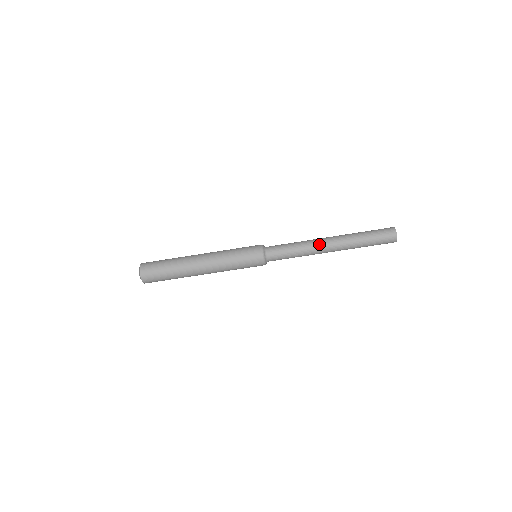
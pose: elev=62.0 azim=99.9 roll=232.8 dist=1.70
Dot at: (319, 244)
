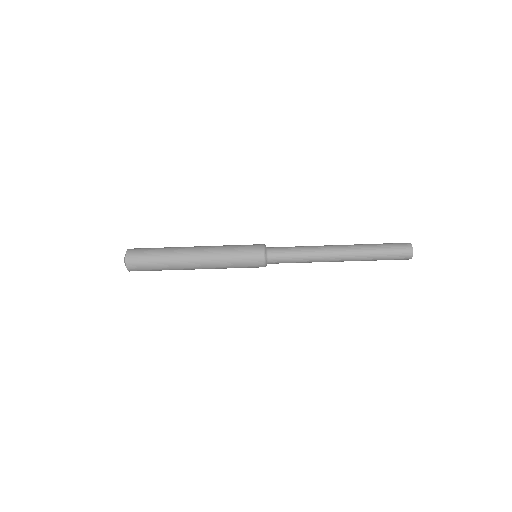
Dot at: (327, 257)
